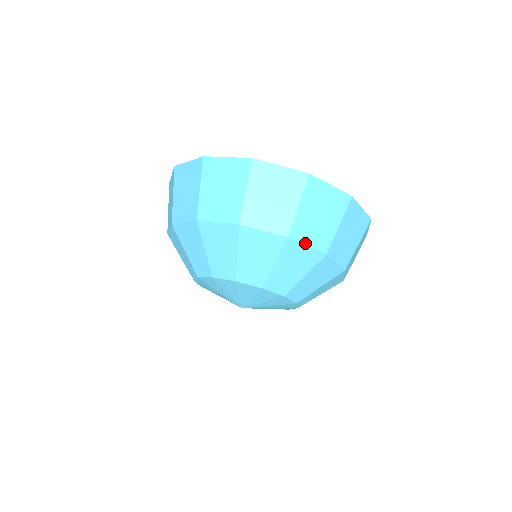
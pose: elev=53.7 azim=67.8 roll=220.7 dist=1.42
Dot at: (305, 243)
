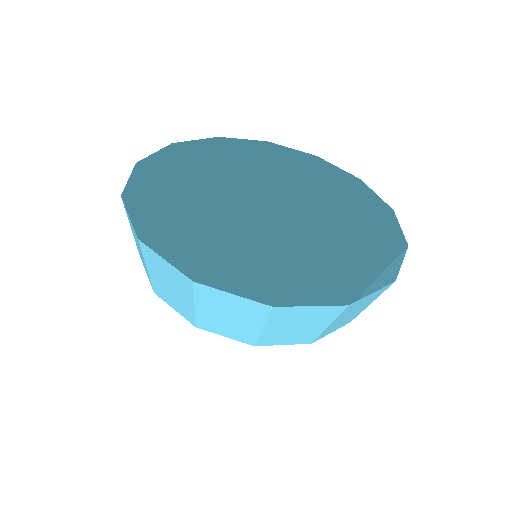
Dot at: (279, 344)
